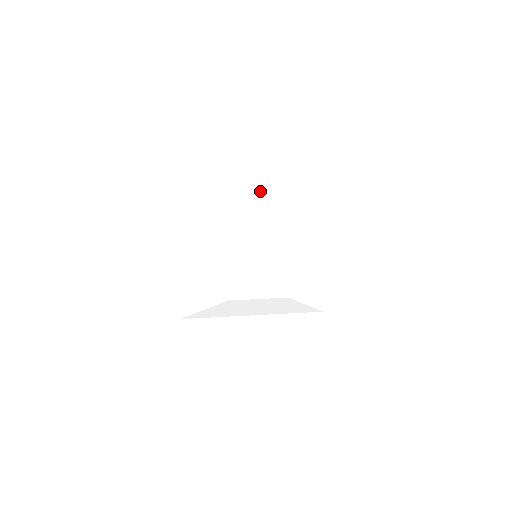
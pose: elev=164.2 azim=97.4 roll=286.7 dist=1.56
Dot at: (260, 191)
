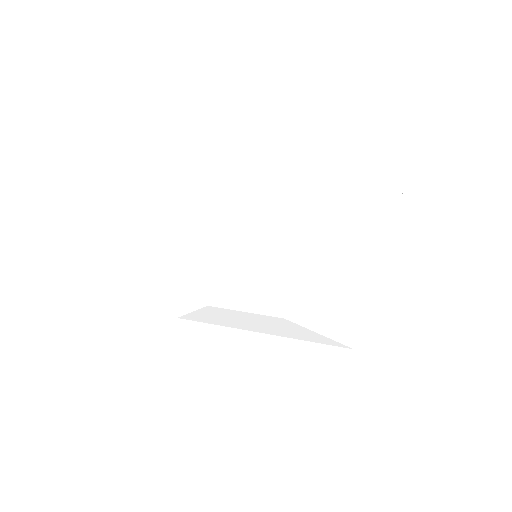
Dot at: (252, 167)
